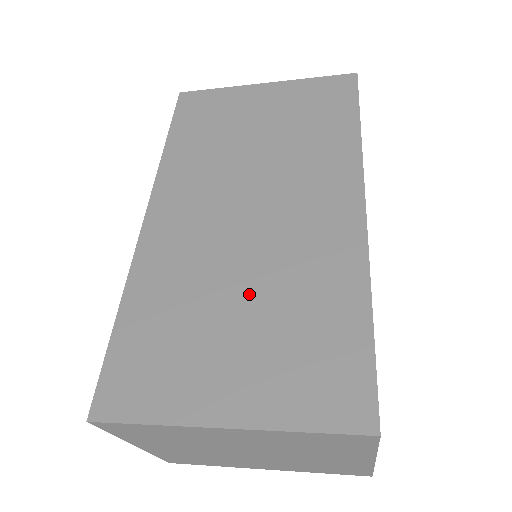
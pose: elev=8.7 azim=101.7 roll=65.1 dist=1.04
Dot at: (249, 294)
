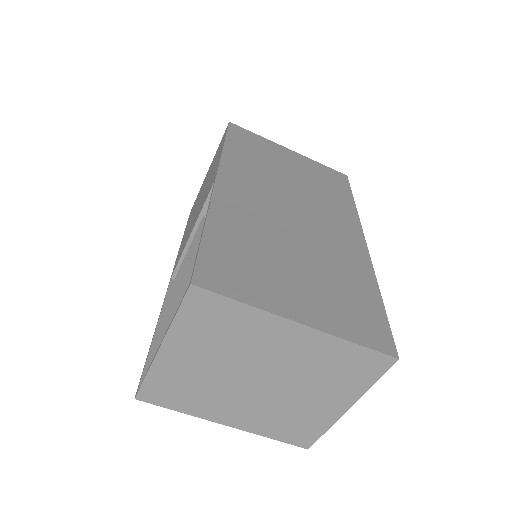
Dot at: (304, 256)
